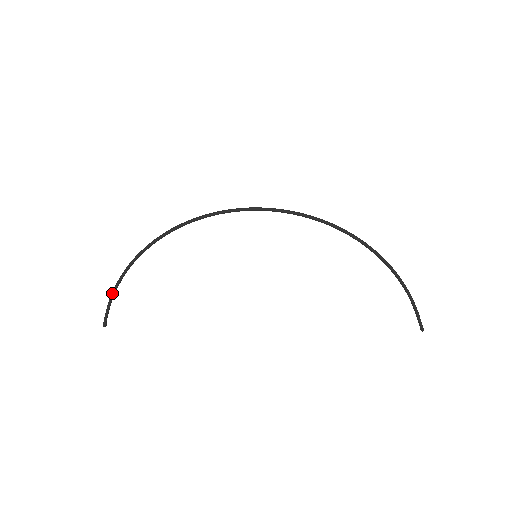
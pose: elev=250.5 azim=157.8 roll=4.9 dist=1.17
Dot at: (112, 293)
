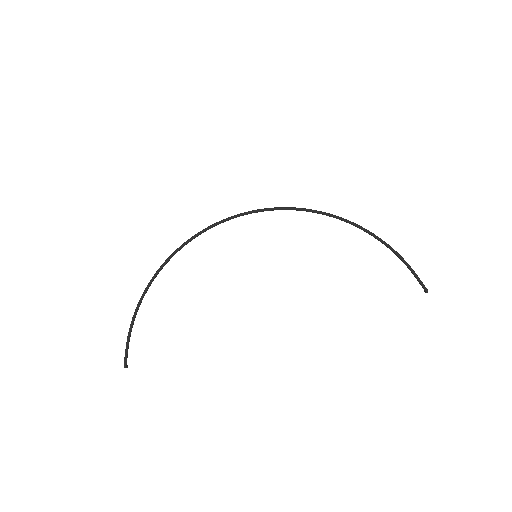
Dot at: (130, 327)
